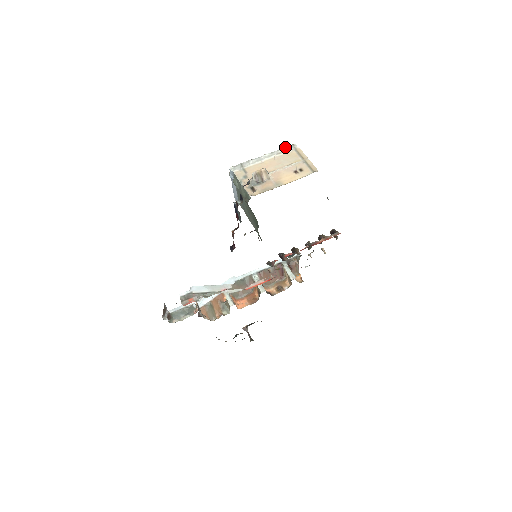
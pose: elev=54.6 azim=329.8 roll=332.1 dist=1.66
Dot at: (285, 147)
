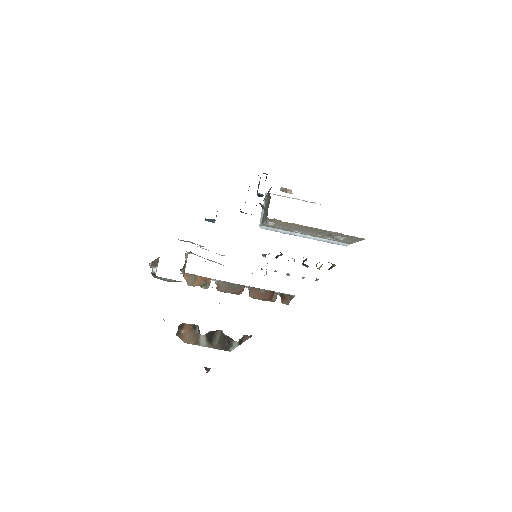
Dot at: (311, 202)
